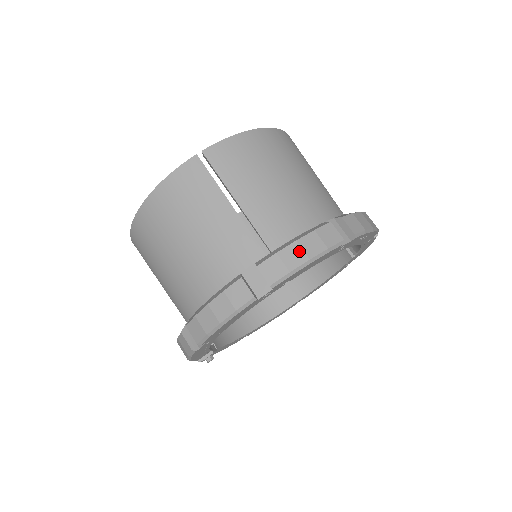
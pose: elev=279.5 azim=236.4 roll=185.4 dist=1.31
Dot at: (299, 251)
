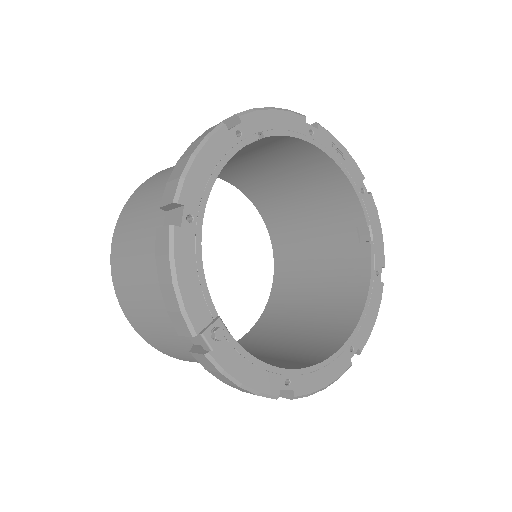
Dot at: occluded
